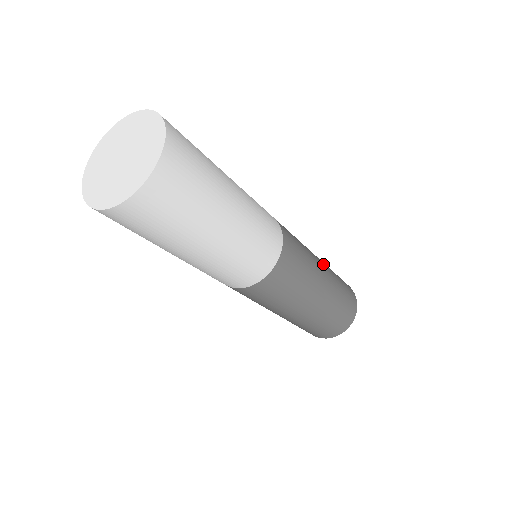
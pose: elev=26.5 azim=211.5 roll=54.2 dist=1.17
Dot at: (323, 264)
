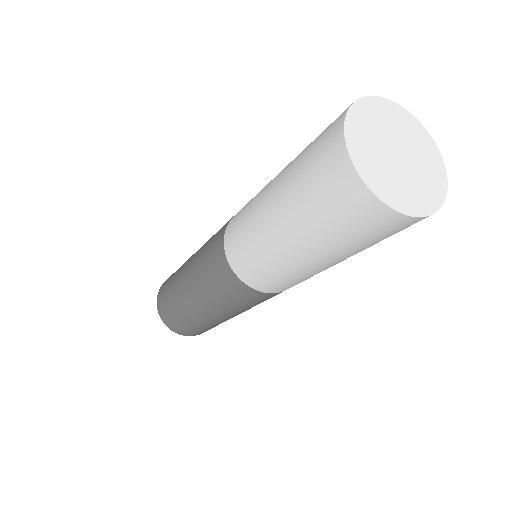
Dot at: occluded
